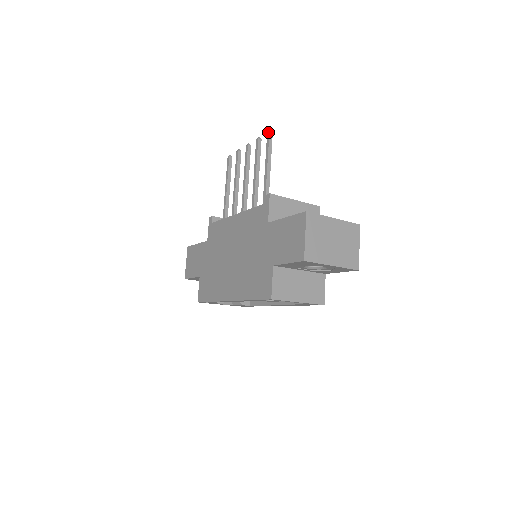
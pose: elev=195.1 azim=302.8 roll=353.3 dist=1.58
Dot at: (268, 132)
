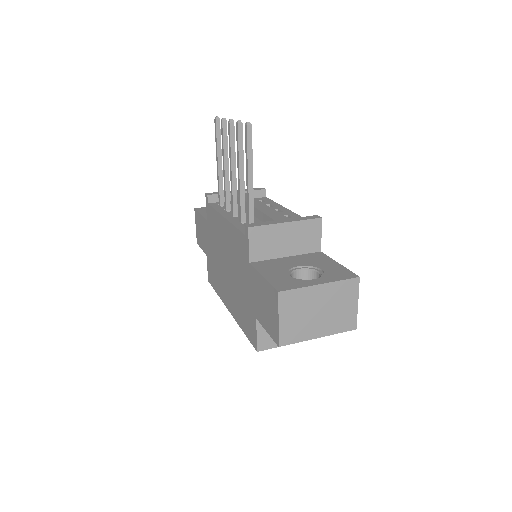
Dot at: (245, 125)
